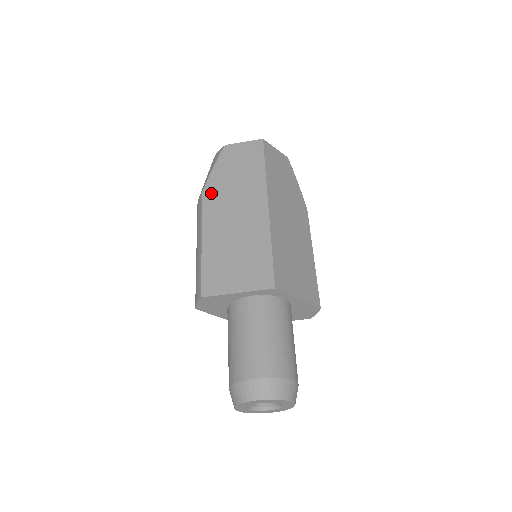
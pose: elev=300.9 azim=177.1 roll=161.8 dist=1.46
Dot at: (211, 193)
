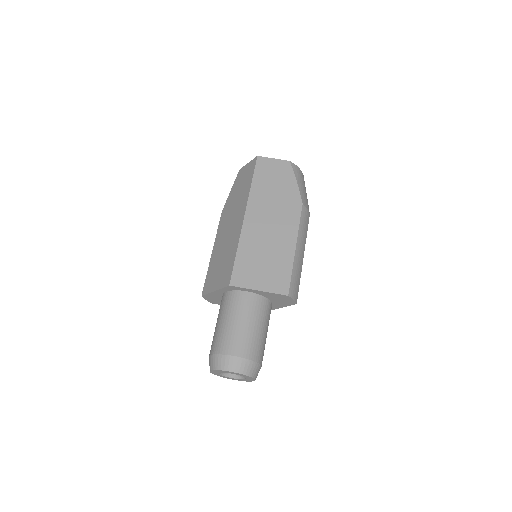
Dot at: (224, 213)
